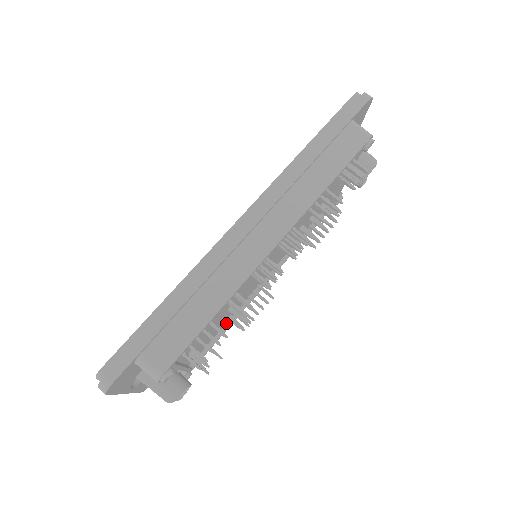
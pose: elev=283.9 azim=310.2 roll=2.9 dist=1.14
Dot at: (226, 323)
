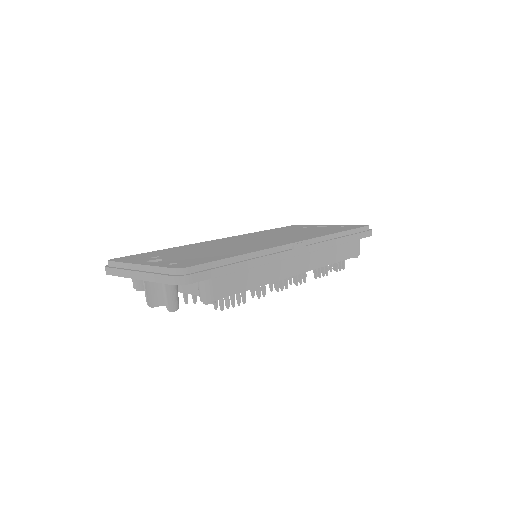
Dot at: occluded
